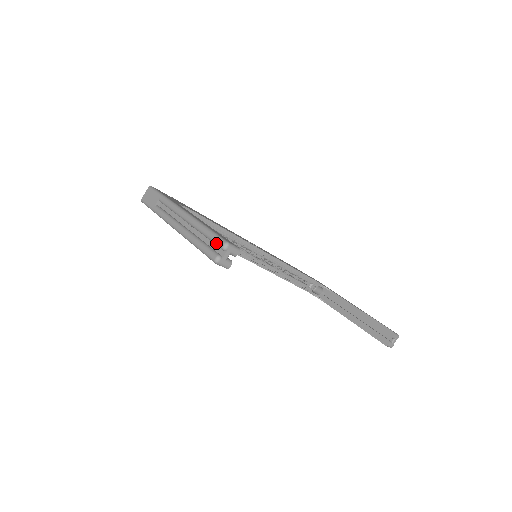
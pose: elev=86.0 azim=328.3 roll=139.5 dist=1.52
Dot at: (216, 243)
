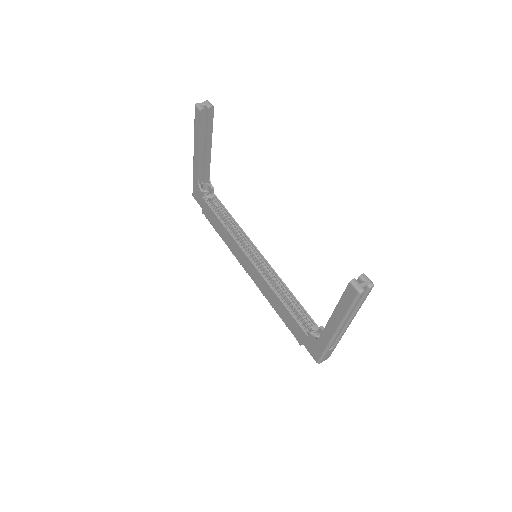
Dot at: occluded
